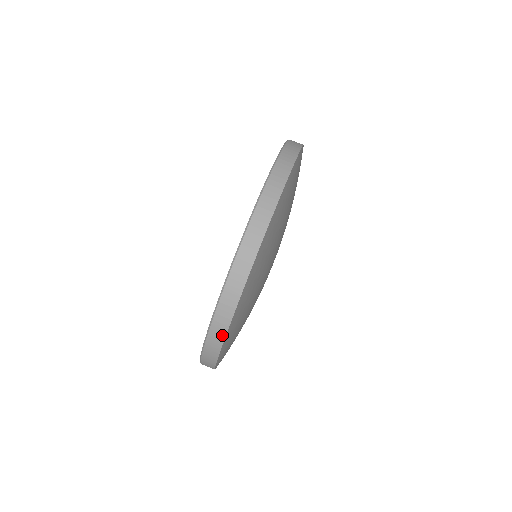
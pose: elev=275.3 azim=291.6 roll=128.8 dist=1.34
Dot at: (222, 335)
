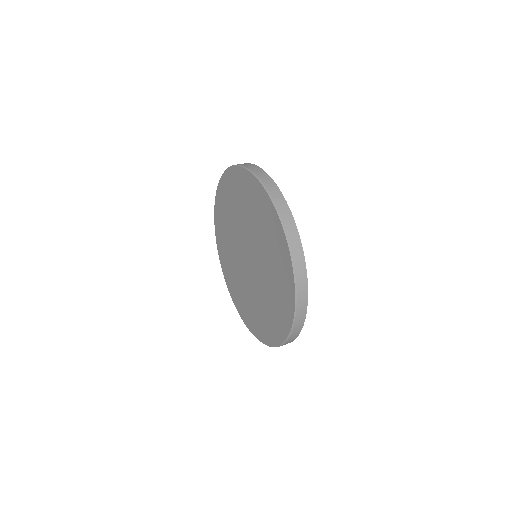
Dot at: (304, 312)
